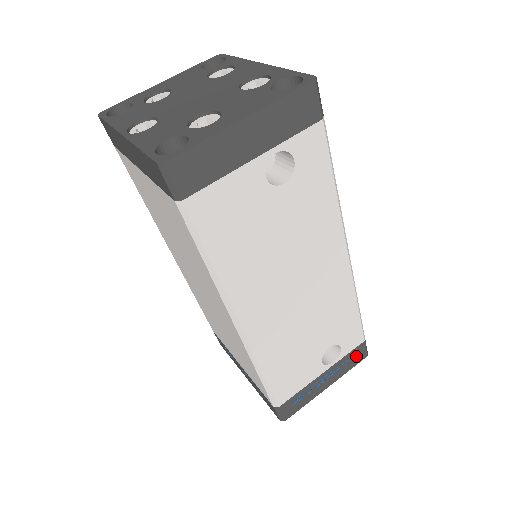
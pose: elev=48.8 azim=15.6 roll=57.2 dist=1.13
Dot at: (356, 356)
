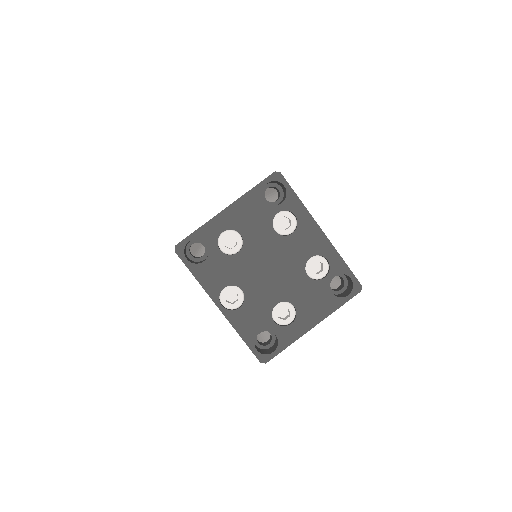
Dot at: occluded
